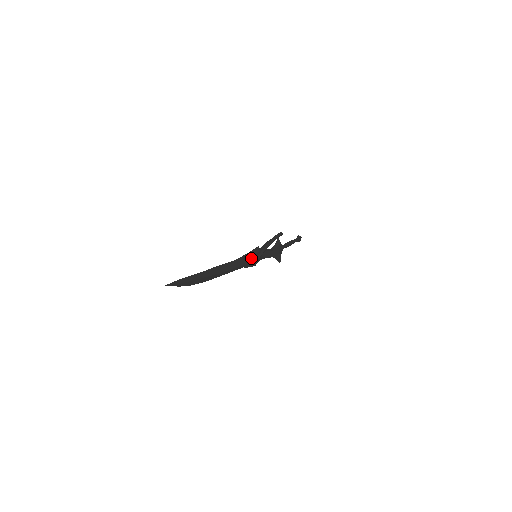
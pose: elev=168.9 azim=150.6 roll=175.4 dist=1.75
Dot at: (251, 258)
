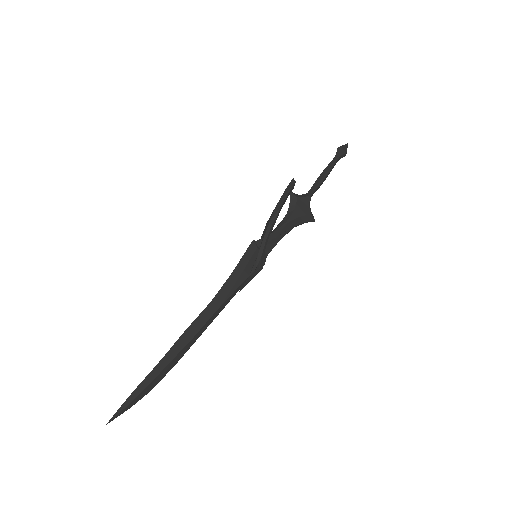
Dot at: (245, 269)
